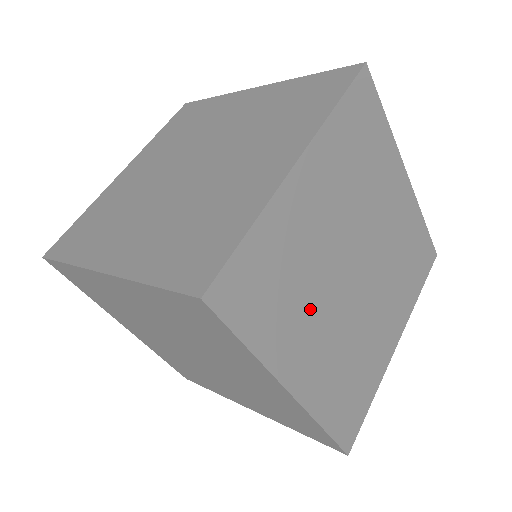
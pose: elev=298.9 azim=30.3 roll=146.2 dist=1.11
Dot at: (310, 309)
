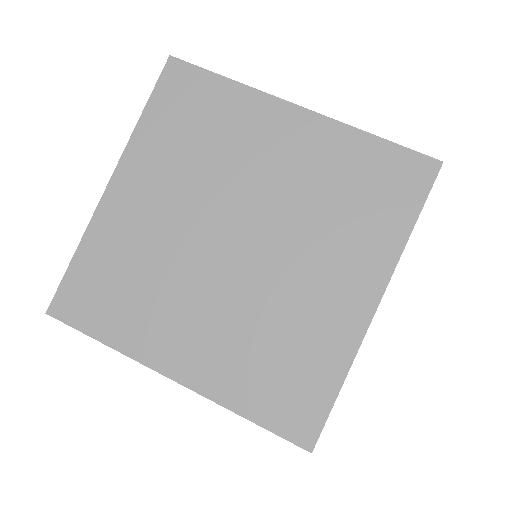
Dot at: occluded
